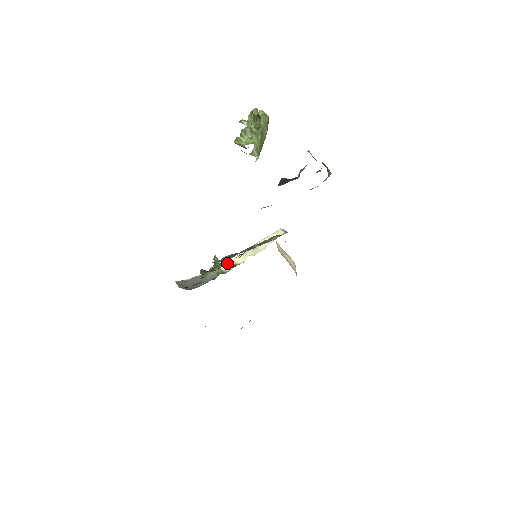
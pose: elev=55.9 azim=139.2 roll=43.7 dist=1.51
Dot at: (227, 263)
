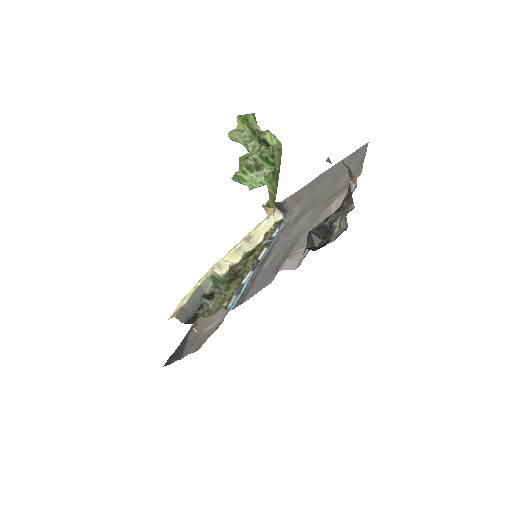
Dot at: (221, 265)
